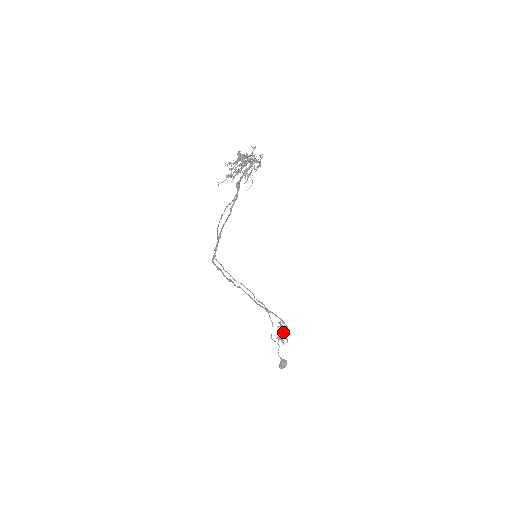
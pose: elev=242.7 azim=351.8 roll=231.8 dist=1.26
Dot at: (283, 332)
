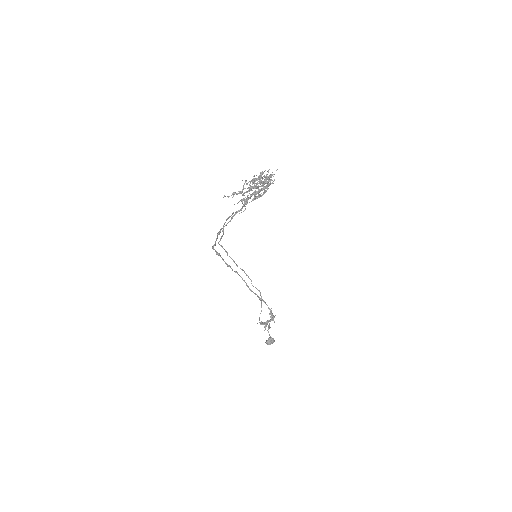
Dot at: (269, 320)
